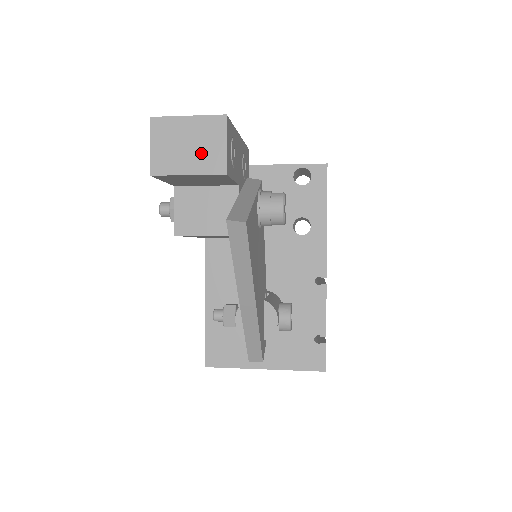
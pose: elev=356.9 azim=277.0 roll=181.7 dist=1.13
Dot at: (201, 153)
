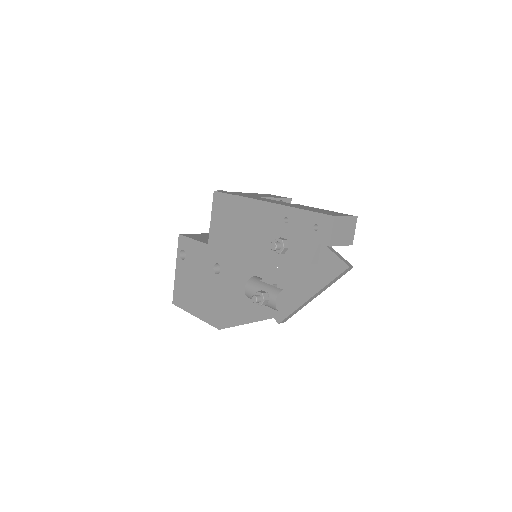
Dot at: (347, 235)
